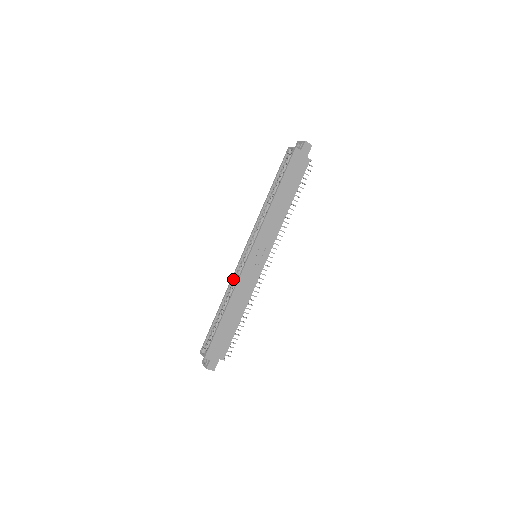
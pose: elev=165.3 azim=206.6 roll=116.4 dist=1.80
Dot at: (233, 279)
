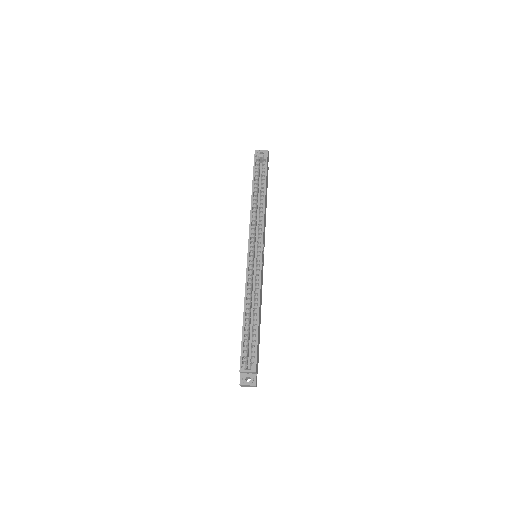
Dot at: (247, 281)
